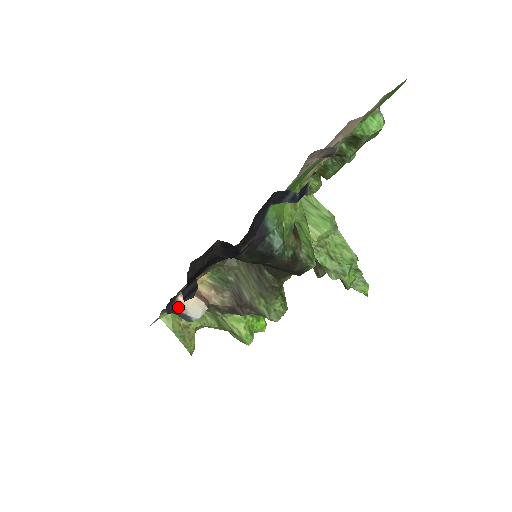
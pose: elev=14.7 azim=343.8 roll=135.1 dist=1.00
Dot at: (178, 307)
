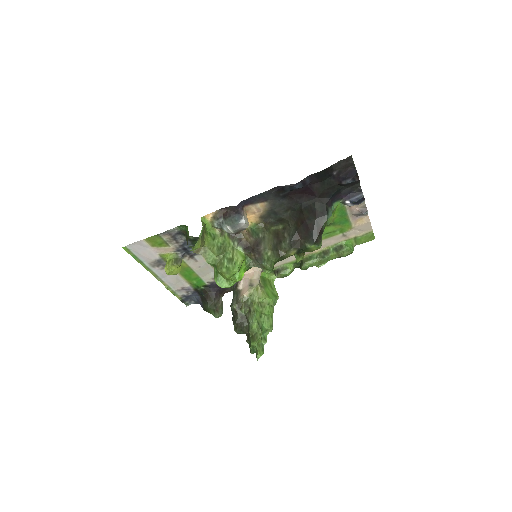
Dot at: (243, 209)
